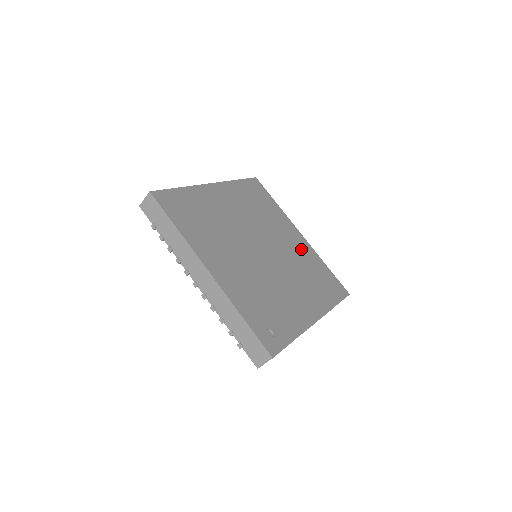
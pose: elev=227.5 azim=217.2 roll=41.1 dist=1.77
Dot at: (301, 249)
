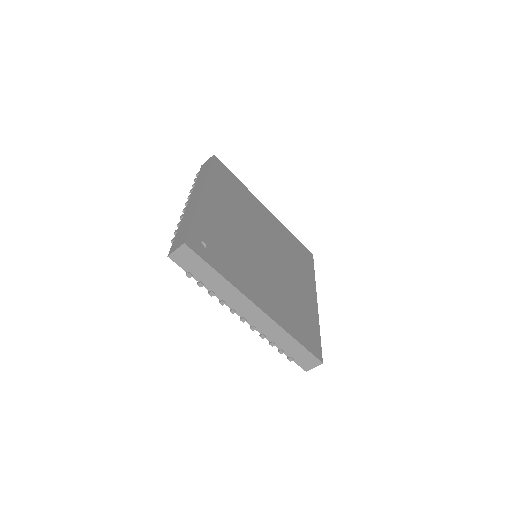
Dot at: (304, 298)
